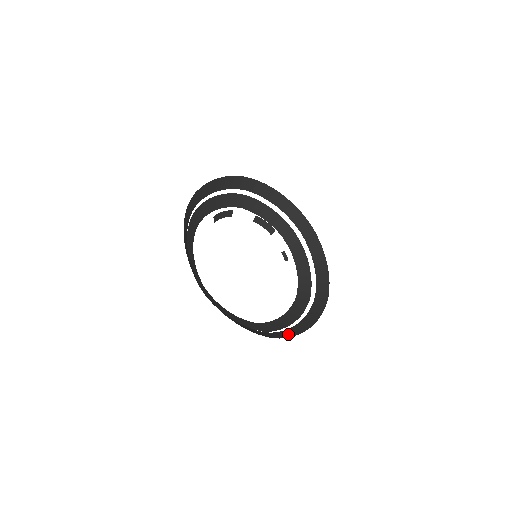
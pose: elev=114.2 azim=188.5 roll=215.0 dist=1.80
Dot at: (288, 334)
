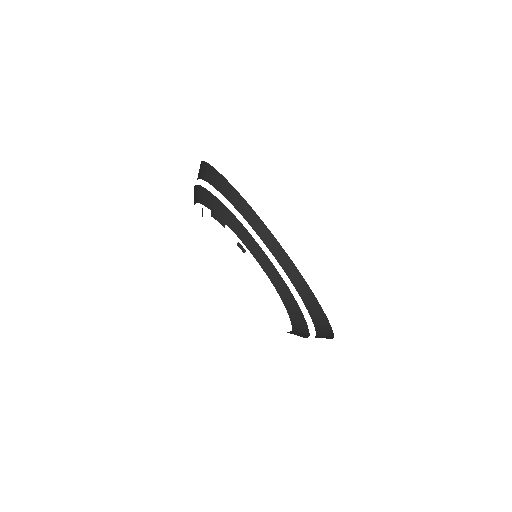
Dot at: (324, 326)
